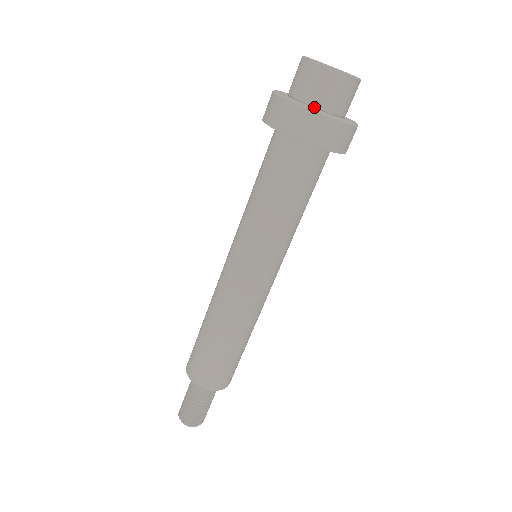
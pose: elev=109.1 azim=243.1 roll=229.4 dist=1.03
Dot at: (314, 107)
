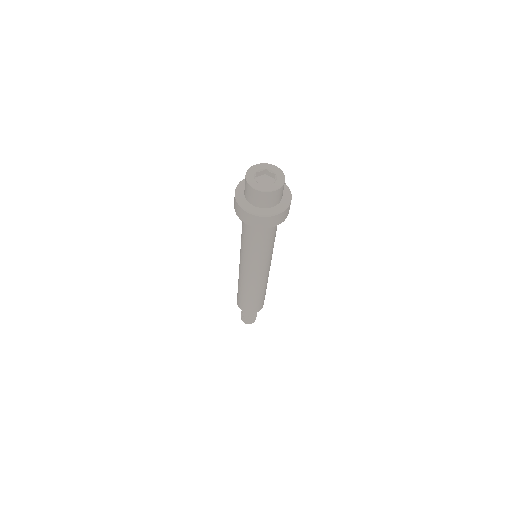
Dot at: (263, 208)
